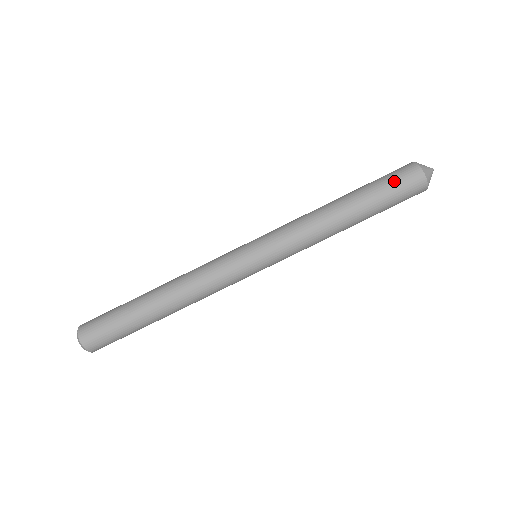
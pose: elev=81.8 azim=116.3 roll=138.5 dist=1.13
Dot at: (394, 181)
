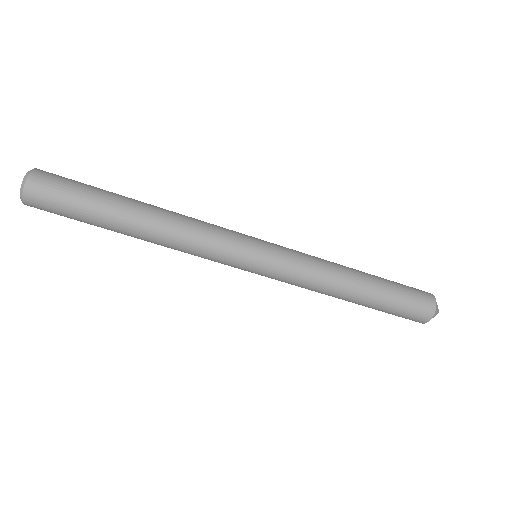
Dot at: (411, 294)
